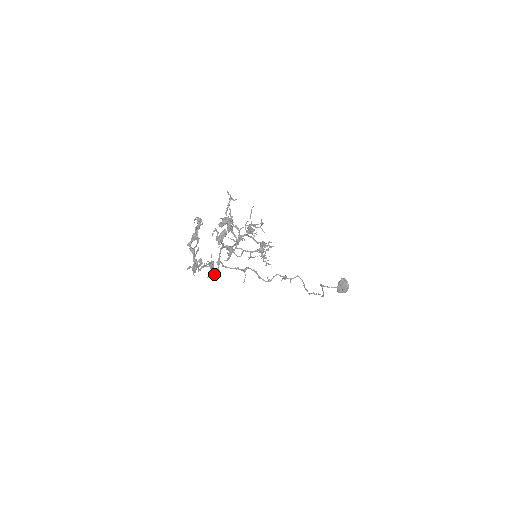
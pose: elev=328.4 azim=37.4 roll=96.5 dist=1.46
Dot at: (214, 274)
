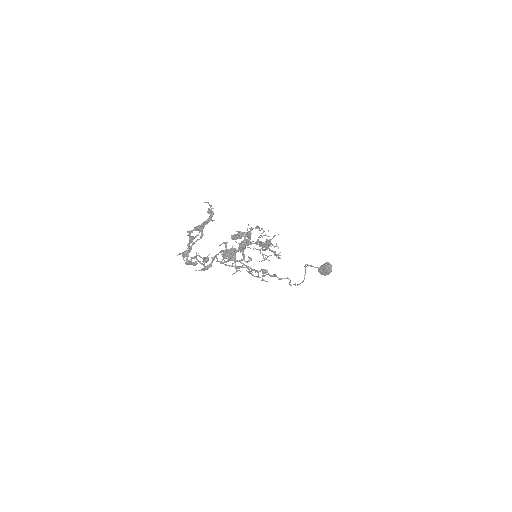
Dot at: occluded
